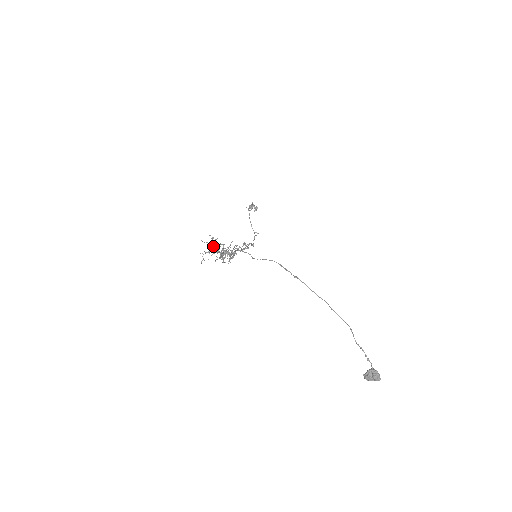
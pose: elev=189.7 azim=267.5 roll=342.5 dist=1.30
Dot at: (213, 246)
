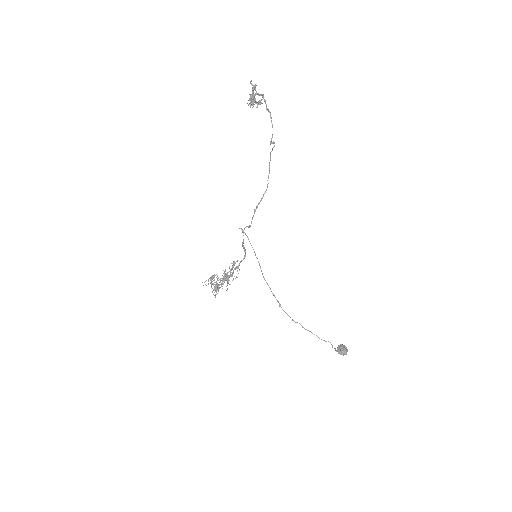
Dot at: (214, 276)
